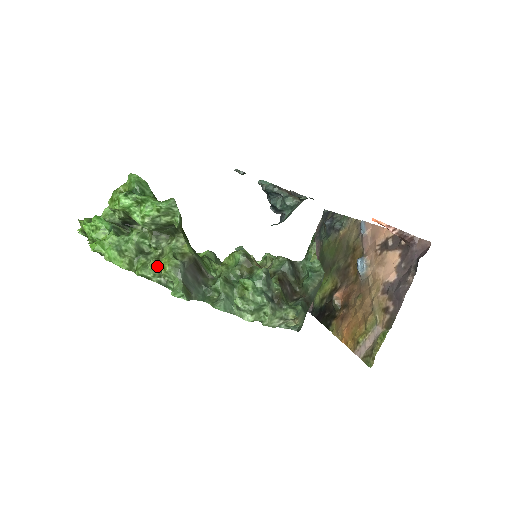
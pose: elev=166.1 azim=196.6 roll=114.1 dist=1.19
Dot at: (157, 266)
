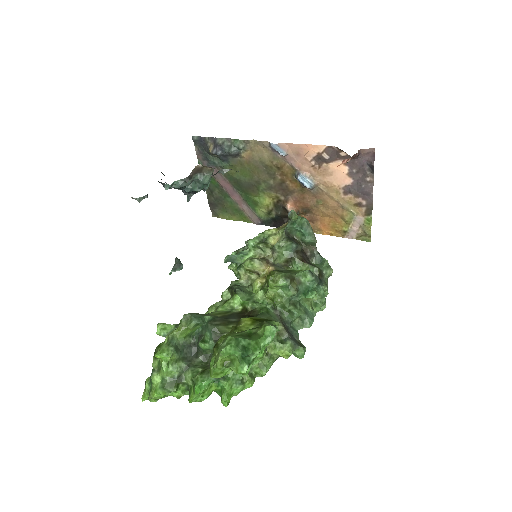
Dot at: (273, 358)
